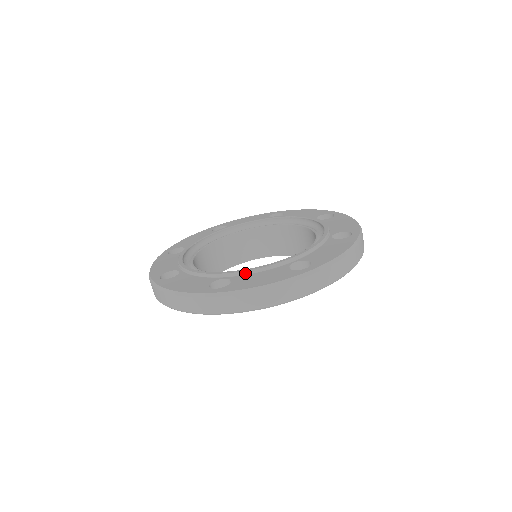
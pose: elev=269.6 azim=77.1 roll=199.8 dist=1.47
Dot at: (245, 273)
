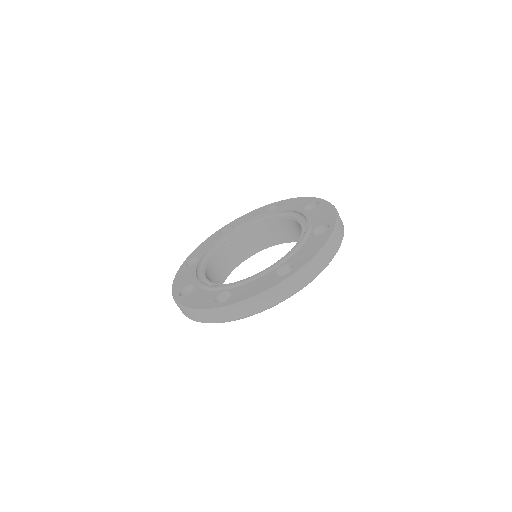
Dot at: (291, 255)
